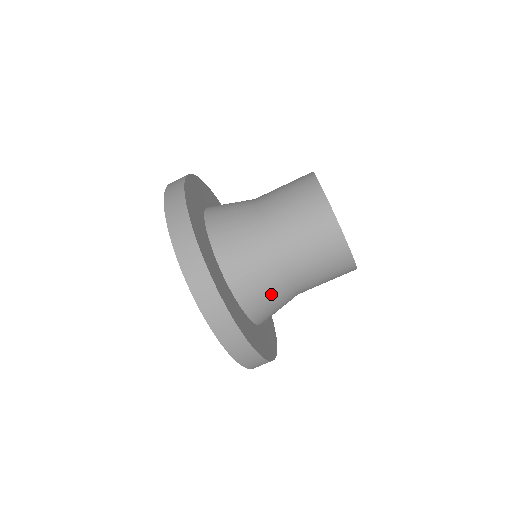
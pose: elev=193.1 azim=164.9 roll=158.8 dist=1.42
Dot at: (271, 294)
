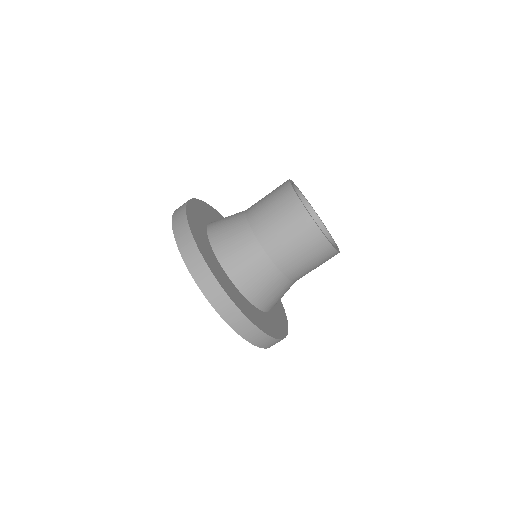
Dot at: (269, 284)
